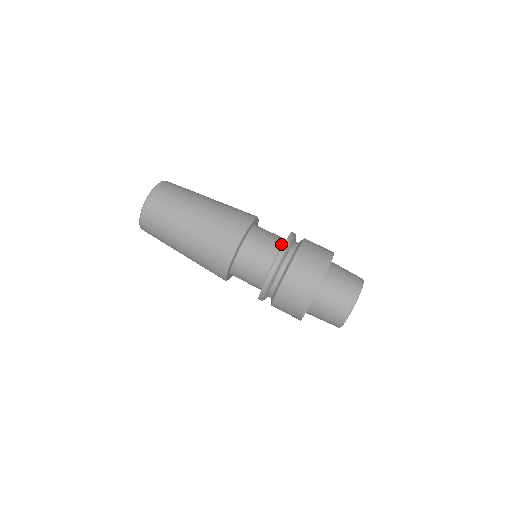
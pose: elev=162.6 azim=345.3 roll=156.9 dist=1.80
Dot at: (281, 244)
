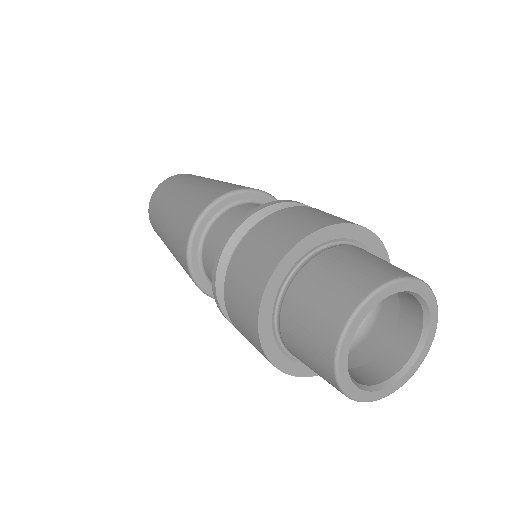
Dot at: occluded
